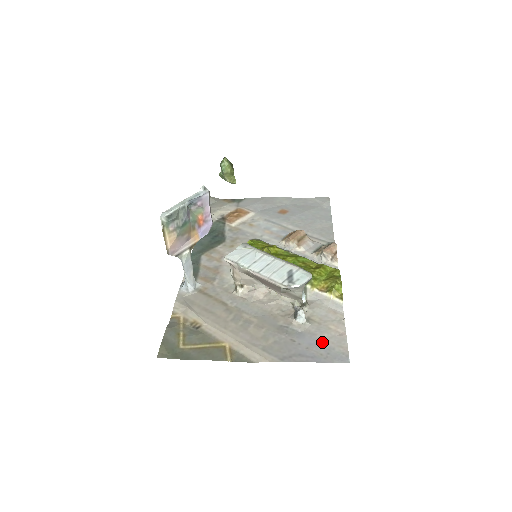
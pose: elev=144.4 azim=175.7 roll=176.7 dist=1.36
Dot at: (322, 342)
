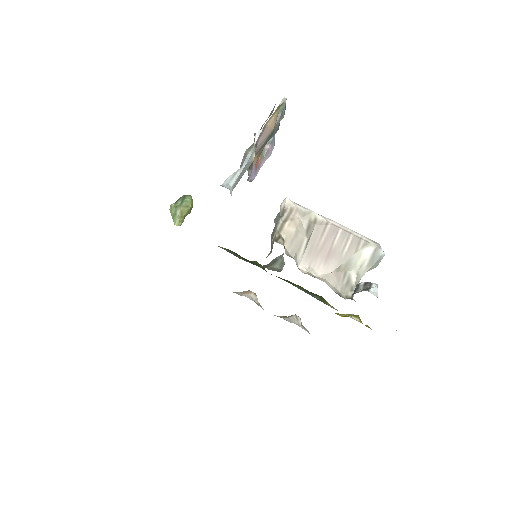
Dot at: occluded
